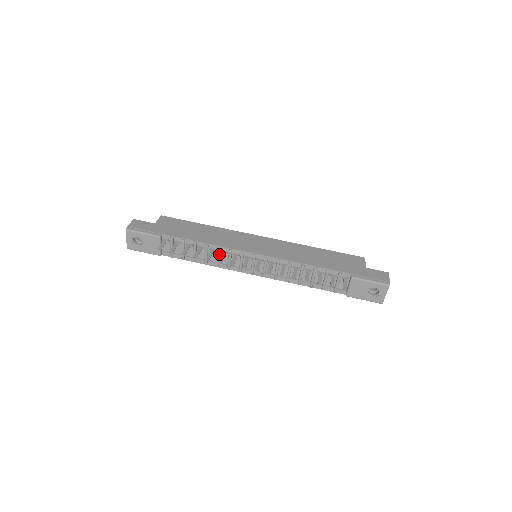
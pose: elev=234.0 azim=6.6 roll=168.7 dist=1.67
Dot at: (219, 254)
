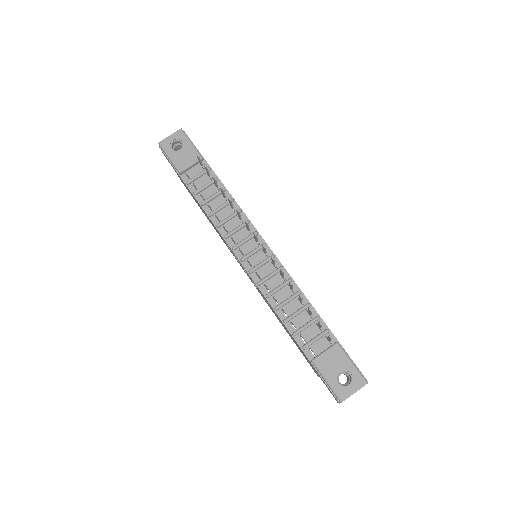
Dot at: (234, 216)
